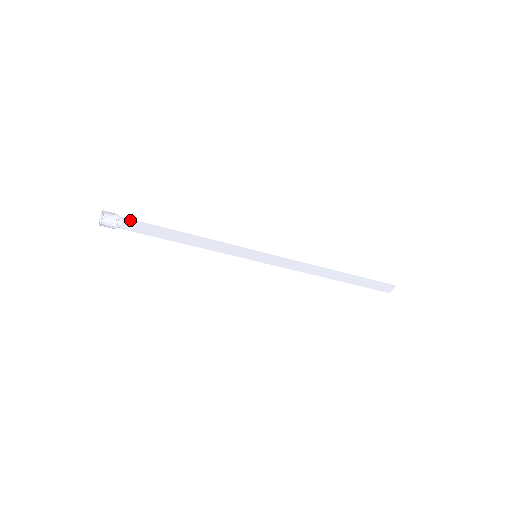
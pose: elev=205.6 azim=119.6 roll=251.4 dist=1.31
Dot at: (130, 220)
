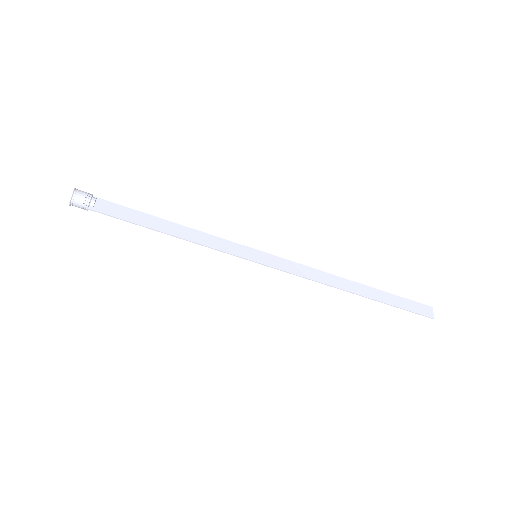
Dot at: (105, 201)
